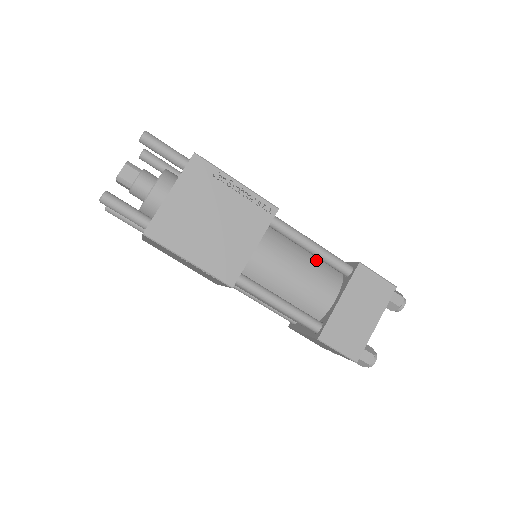
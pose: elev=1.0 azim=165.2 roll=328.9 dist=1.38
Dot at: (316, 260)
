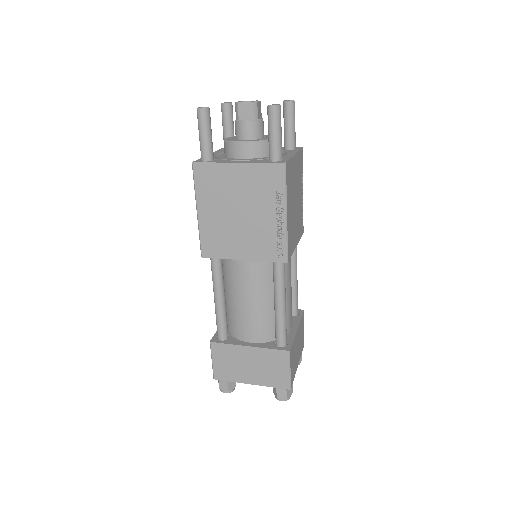
Dot at: (274, 311)
